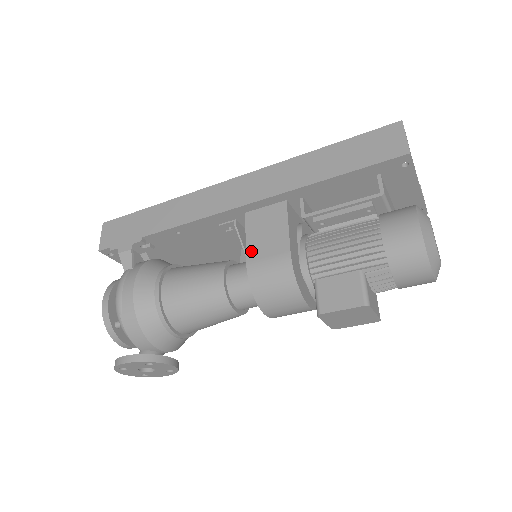
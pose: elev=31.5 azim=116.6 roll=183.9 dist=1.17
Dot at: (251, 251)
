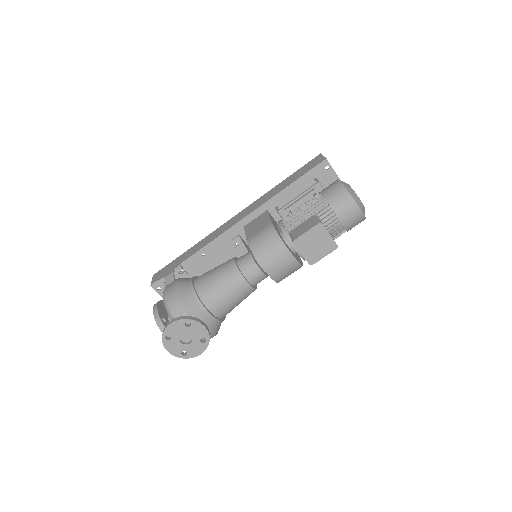
Dot at: (249, 235)
